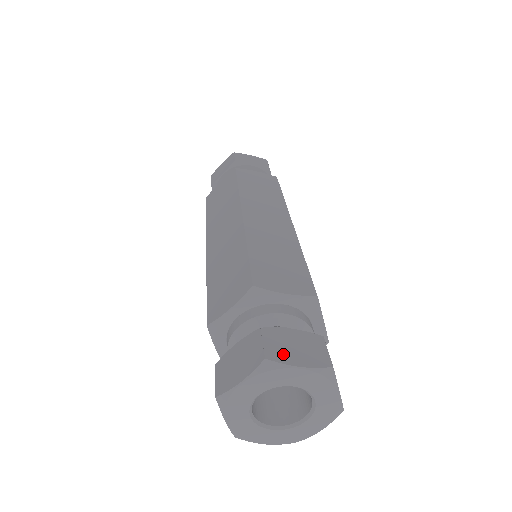
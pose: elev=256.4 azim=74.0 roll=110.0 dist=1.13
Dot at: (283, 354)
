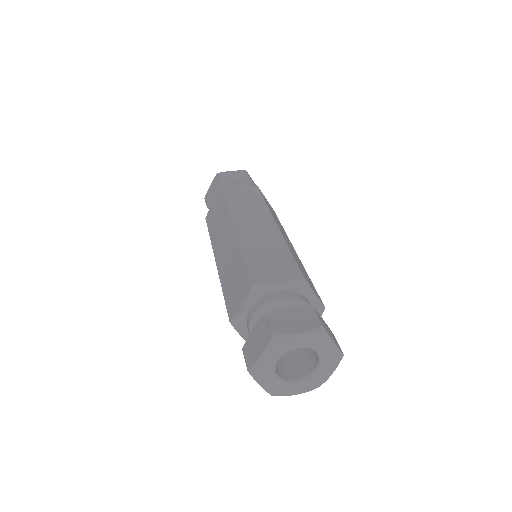
Dot at: (285, 328)
